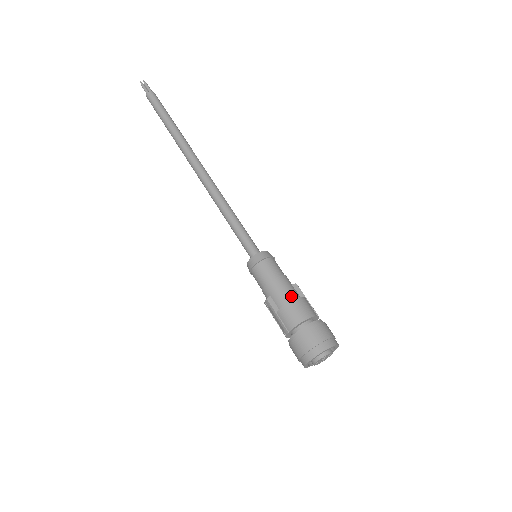
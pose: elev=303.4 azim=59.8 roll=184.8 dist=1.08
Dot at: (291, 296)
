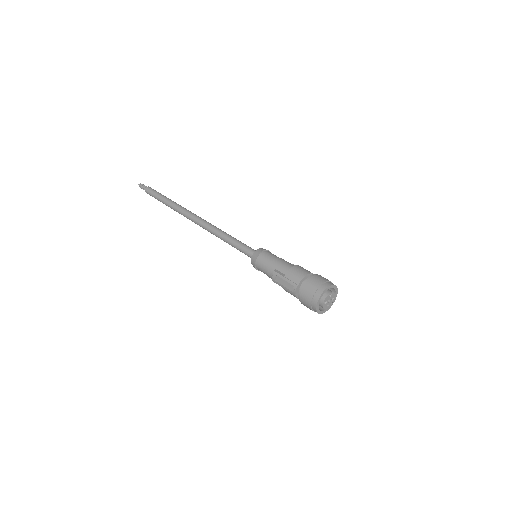
Dot at: (293, 266)
